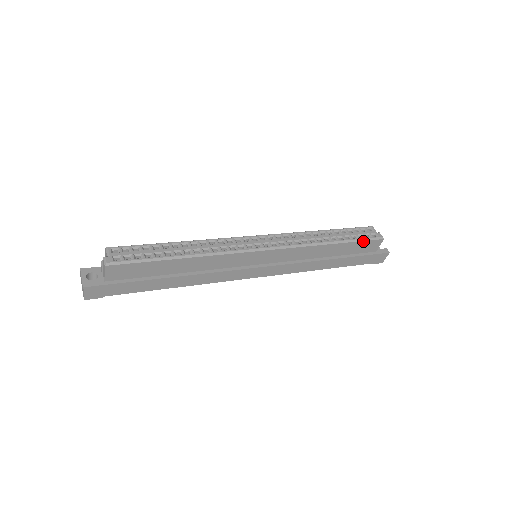
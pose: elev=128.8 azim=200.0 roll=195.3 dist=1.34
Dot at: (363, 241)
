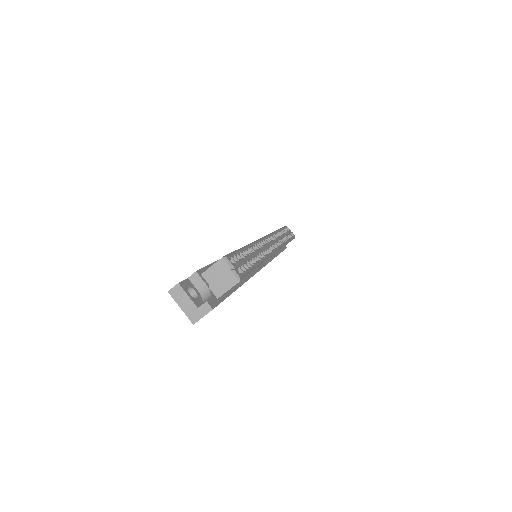
Dot at: occluded
